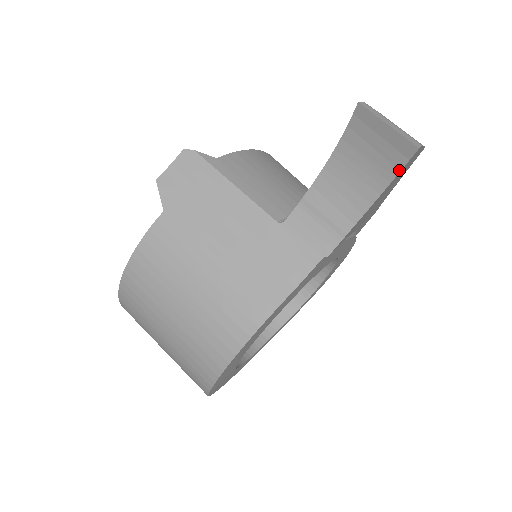
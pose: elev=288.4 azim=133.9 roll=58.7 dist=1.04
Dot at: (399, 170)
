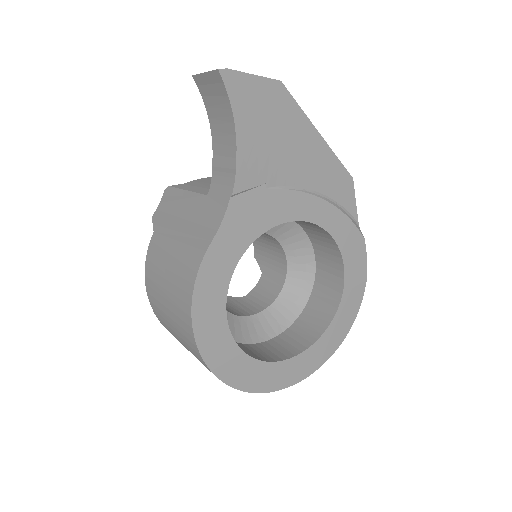
Dot at: (227, 95)
